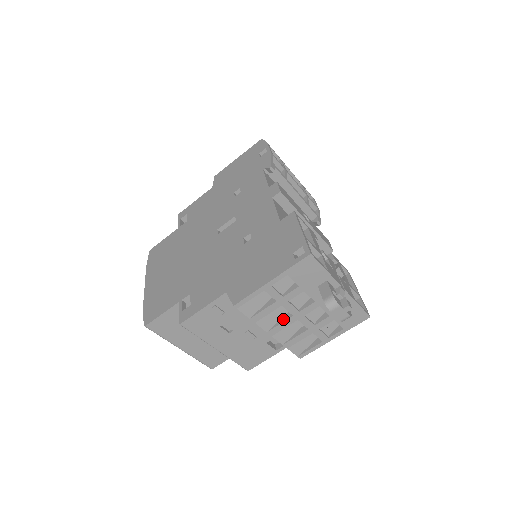
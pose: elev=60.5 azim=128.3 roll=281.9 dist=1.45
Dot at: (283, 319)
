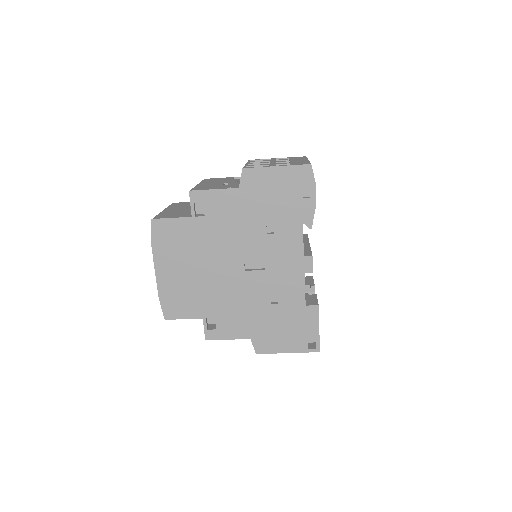
Dot at: occluded
